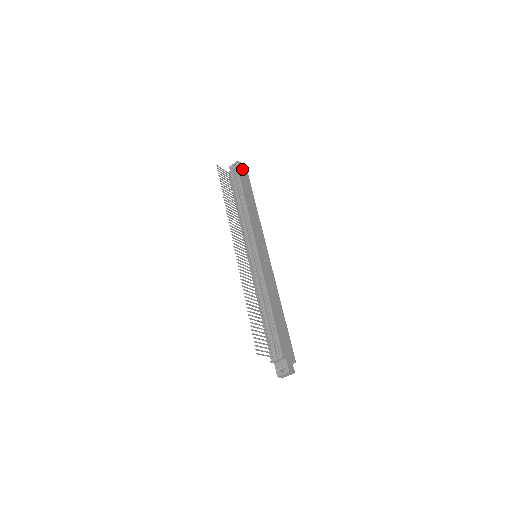
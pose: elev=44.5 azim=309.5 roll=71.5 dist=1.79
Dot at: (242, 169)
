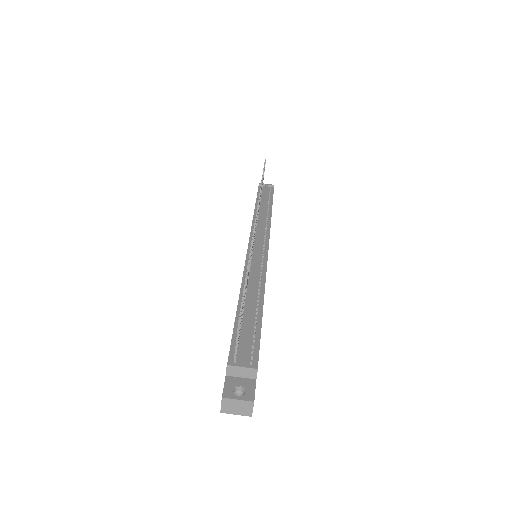
Dot at: occluded
